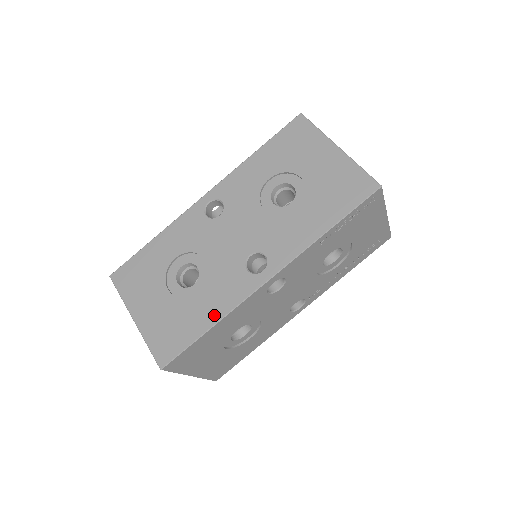
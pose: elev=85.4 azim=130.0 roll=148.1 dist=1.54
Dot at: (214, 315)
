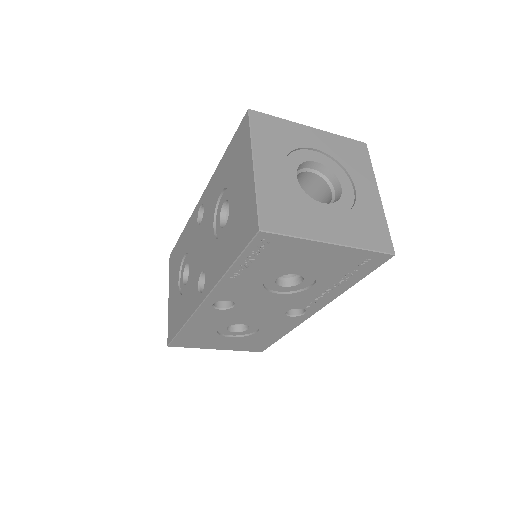
Dot at: (184, 318)
